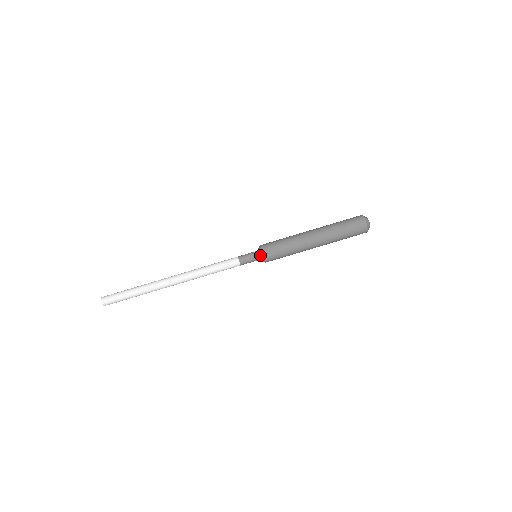
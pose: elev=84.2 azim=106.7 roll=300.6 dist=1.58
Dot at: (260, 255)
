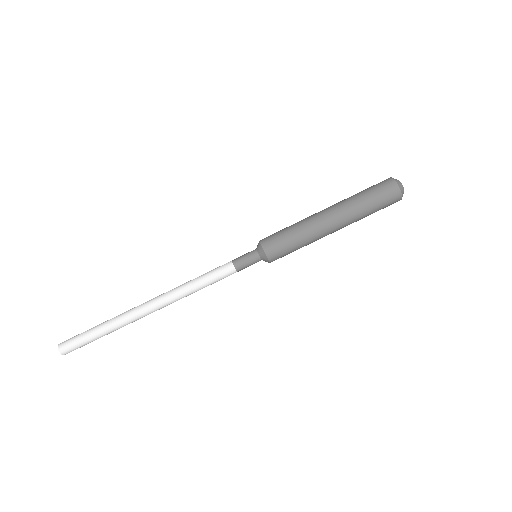
Dot at: (264, 260)
